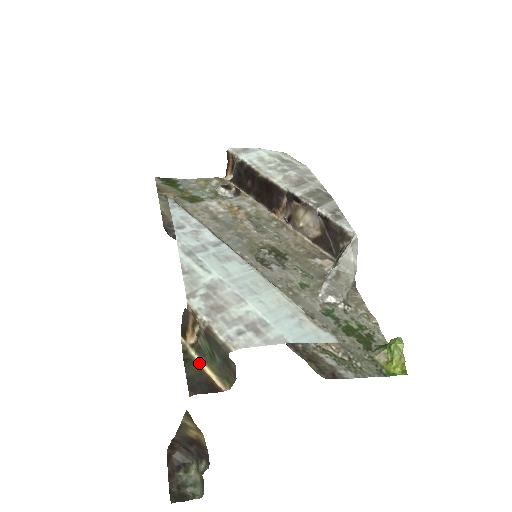
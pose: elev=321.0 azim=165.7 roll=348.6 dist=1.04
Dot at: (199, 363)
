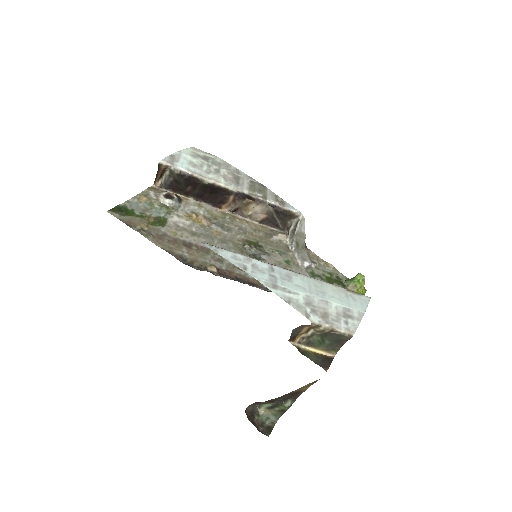
Dot at: (310, 350)
